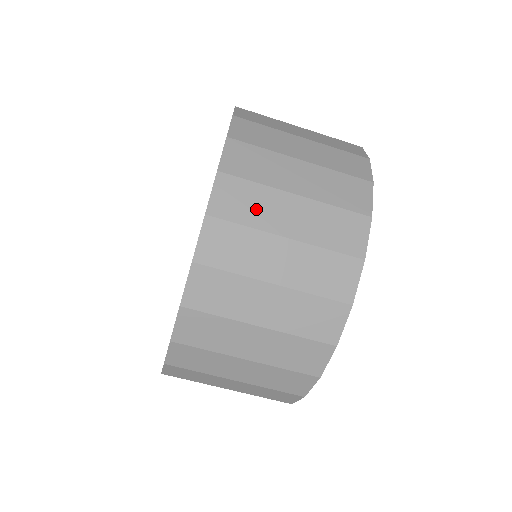
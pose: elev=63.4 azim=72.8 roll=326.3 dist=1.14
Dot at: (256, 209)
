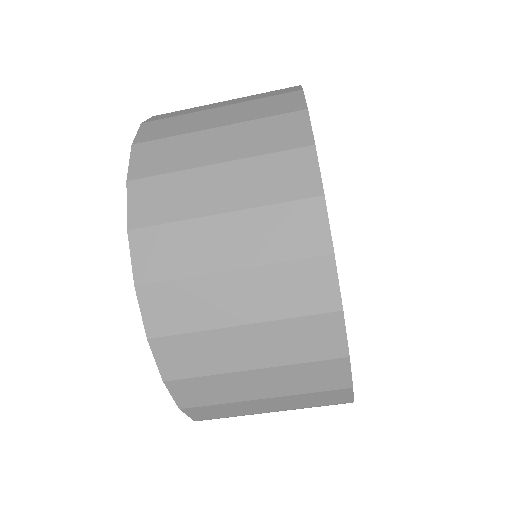
Dot at: (178, 155)
